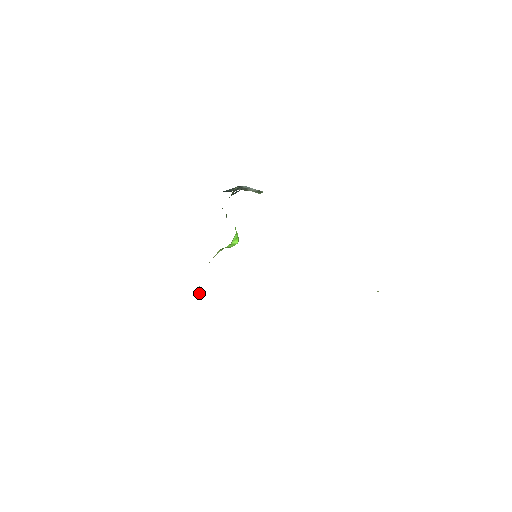
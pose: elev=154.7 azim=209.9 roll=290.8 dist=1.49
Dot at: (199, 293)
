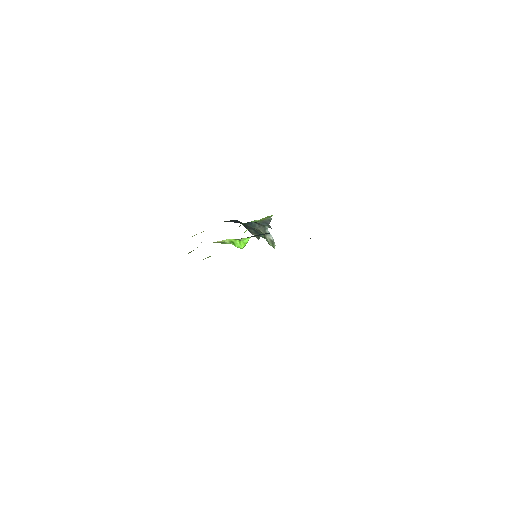
Dot at: occluded
